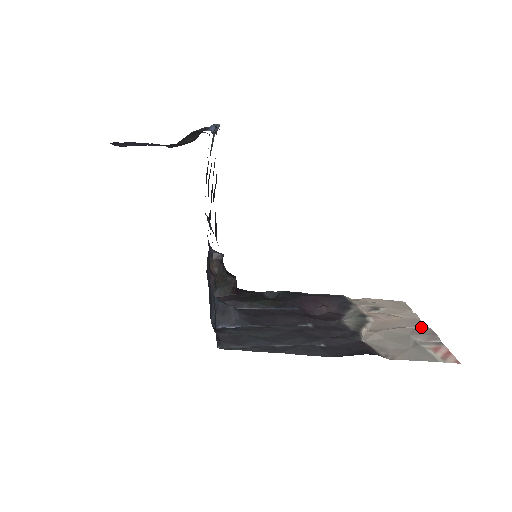
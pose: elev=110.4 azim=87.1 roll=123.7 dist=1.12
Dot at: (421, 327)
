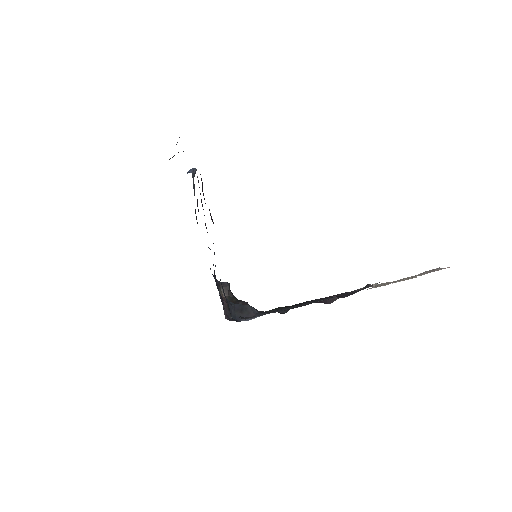
Dot at: (424, 272)
